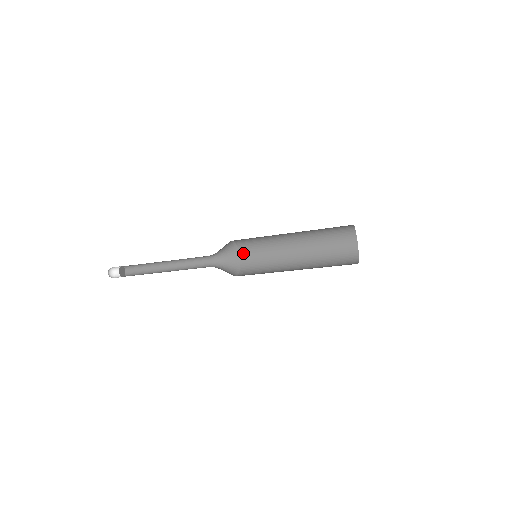
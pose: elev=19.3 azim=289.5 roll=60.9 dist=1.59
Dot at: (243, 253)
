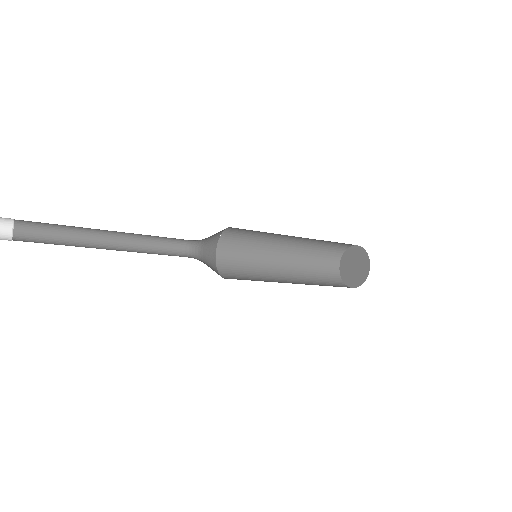
Dot at: (221, 263)
